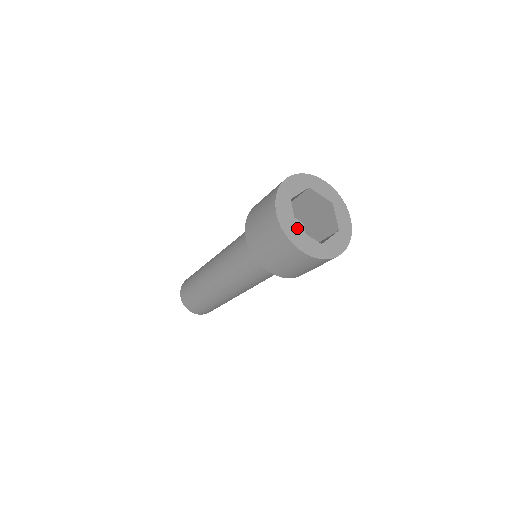
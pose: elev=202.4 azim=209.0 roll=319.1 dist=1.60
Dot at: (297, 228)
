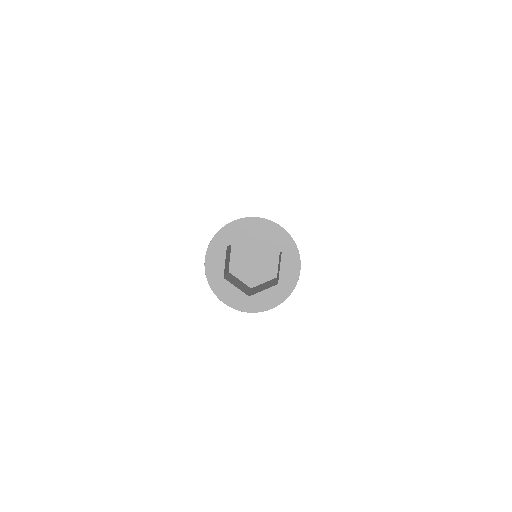
Dot at: (270, 254)
